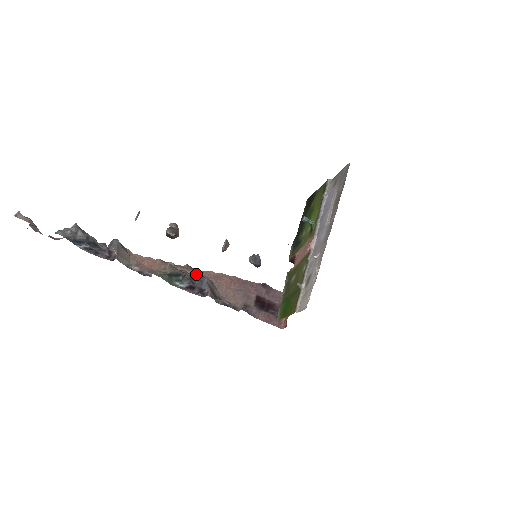
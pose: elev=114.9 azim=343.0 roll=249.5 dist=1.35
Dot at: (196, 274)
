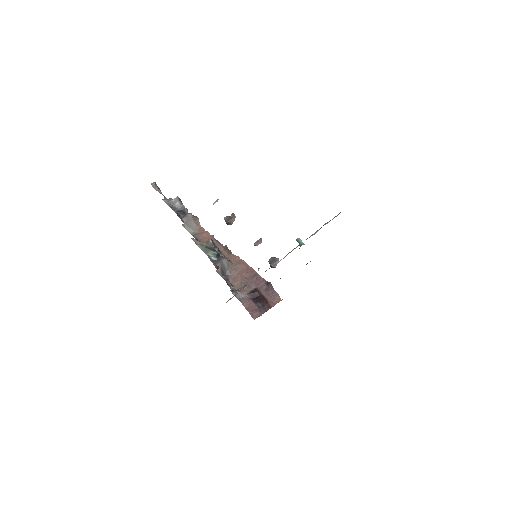
Dot at: (227, 254)
